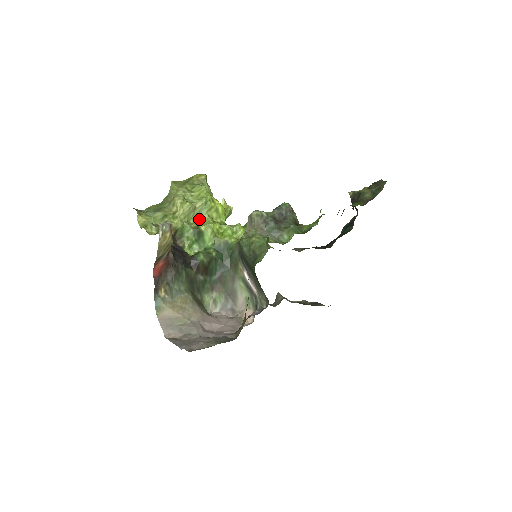
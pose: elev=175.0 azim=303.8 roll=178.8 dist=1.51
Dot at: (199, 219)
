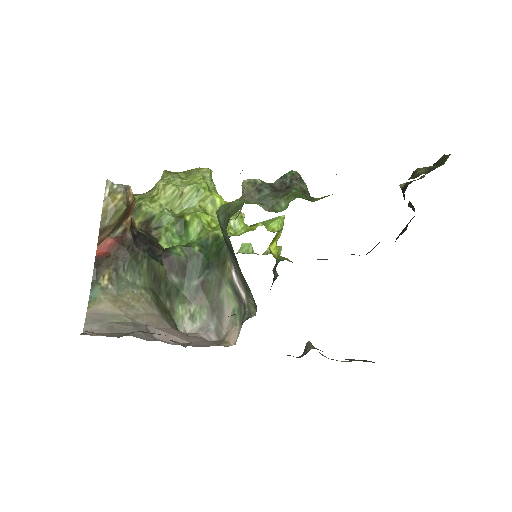
Dot at: (188, 210)
